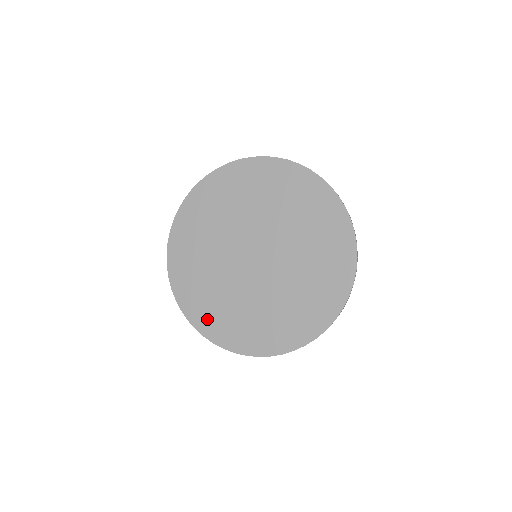
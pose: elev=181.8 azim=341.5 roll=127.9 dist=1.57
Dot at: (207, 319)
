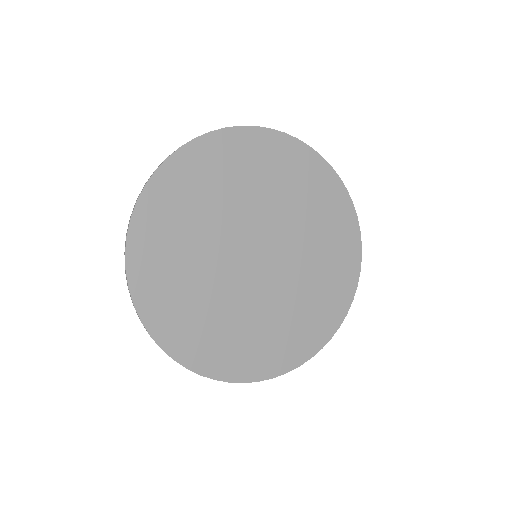
Dot at: (150, 258)
